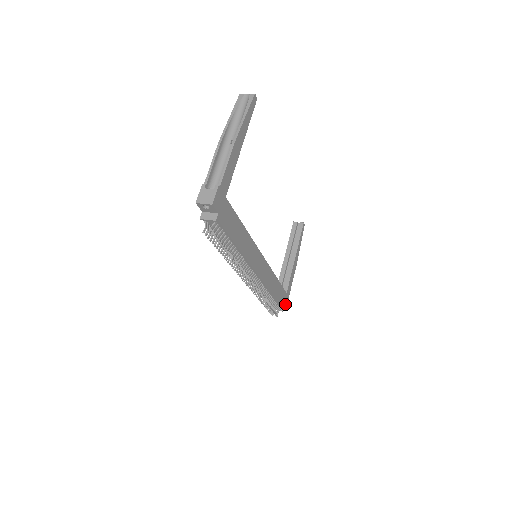
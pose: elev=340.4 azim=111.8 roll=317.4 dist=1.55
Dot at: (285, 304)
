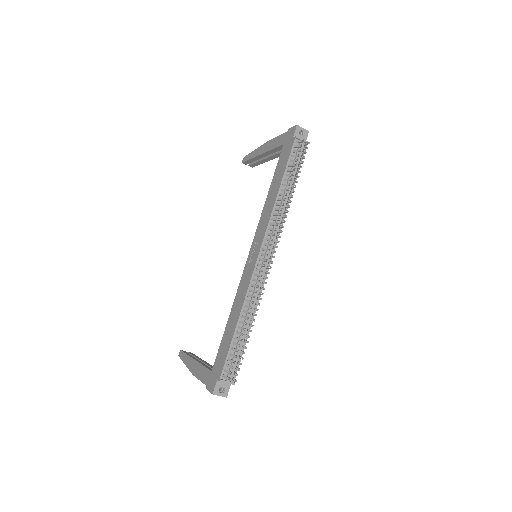
Dot at: (228, 385)
